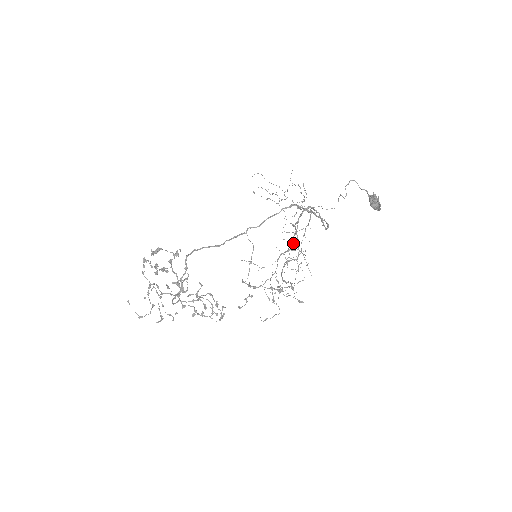
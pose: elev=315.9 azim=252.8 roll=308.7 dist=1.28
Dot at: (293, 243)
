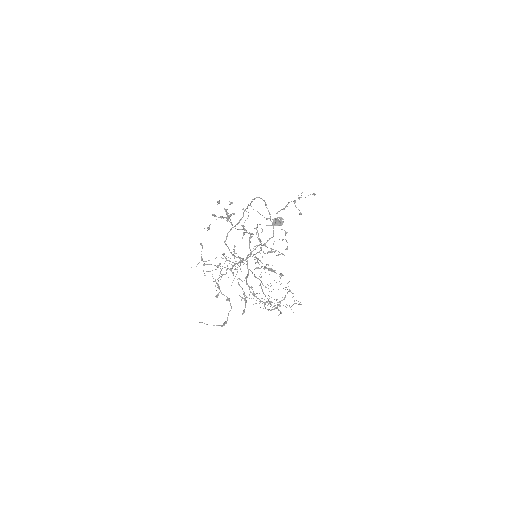
Dot at: (259, 279)
